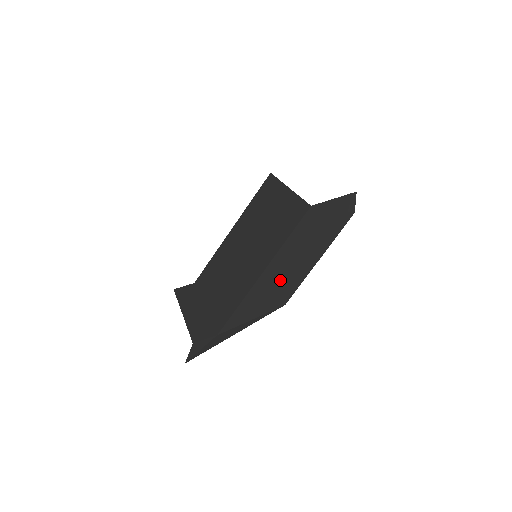
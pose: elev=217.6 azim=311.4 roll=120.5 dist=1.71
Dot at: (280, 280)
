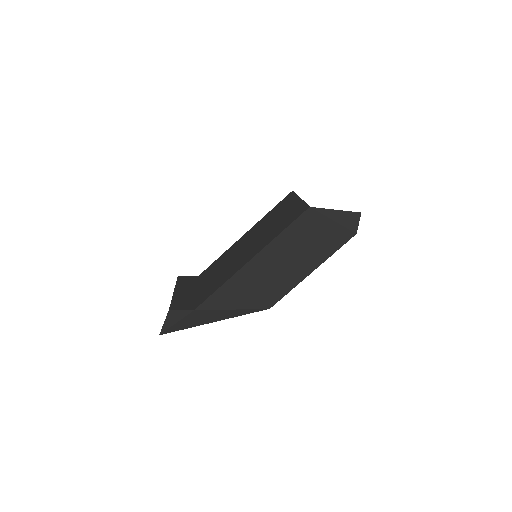
Dot at: (268, 277)
